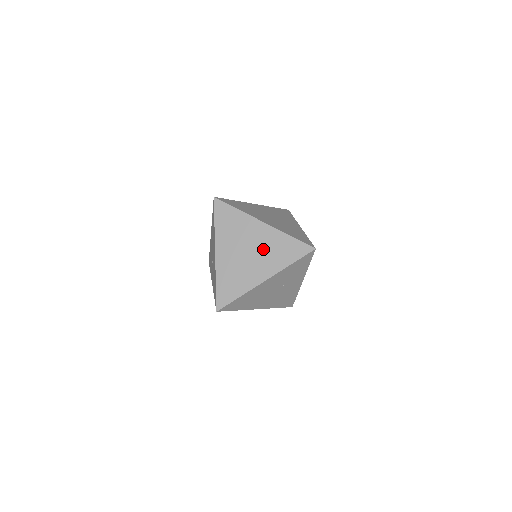
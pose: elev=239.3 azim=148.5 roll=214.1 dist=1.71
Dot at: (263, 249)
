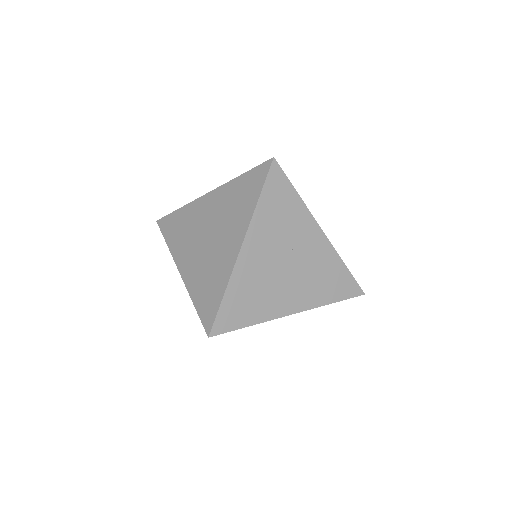
Dot at: (221, 217)
